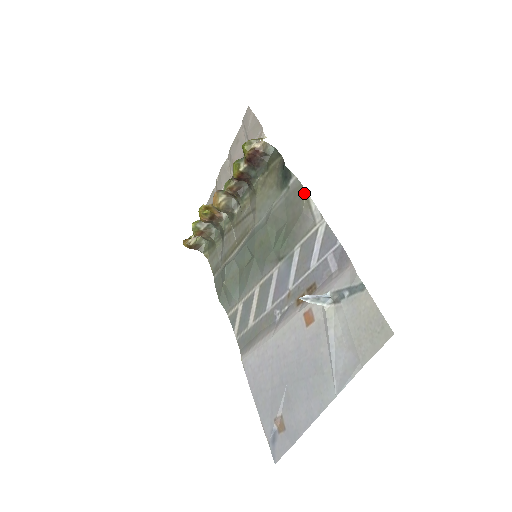
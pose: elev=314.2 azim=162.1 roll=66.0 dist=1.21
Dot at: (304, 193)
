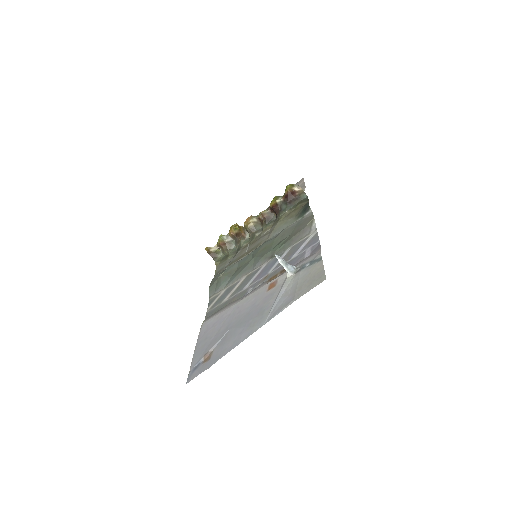
Dot at: (312, 218)
